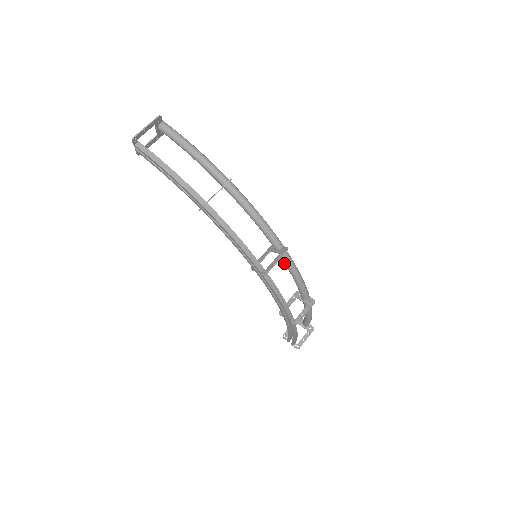
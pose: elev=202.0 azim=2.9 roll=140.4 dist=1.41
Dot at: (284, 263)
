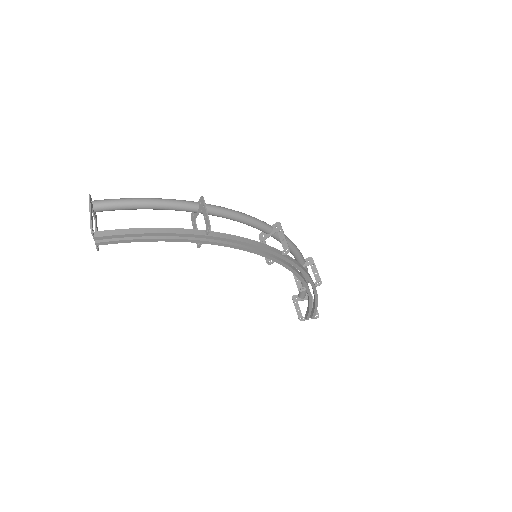
Dot at: (279, 241)
